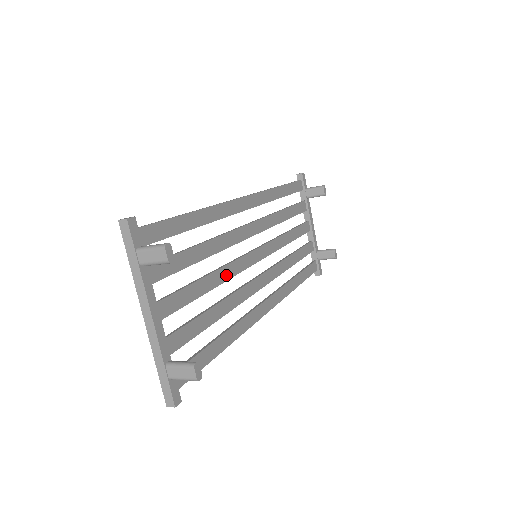
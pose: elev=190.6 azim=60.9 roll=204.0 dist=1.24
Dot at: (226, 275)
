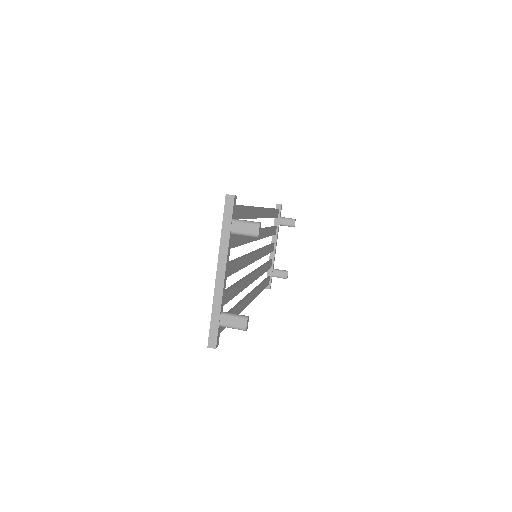
Dot at: (246, 262)
